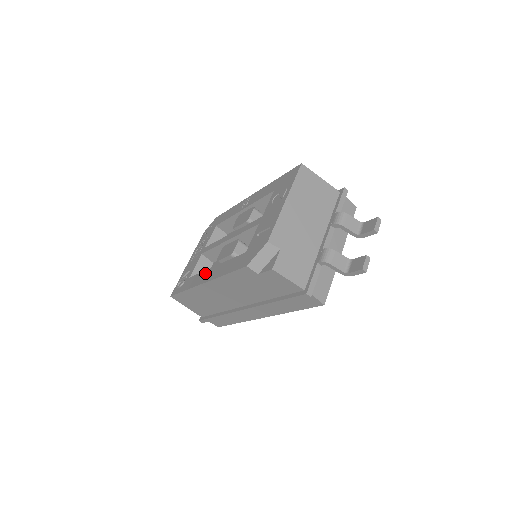
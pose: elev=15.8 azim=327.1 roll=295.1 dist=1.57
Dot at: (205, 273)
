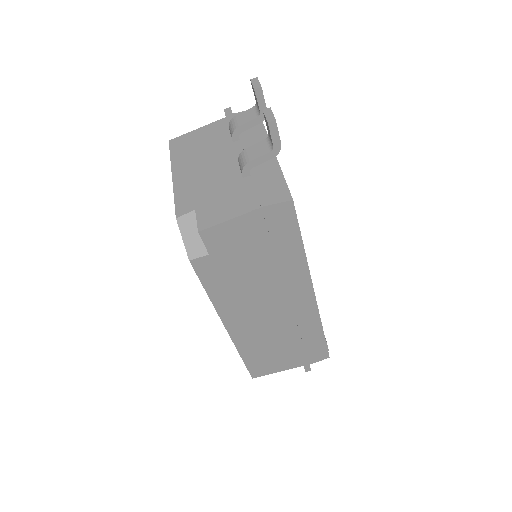
Dot at: occluded
